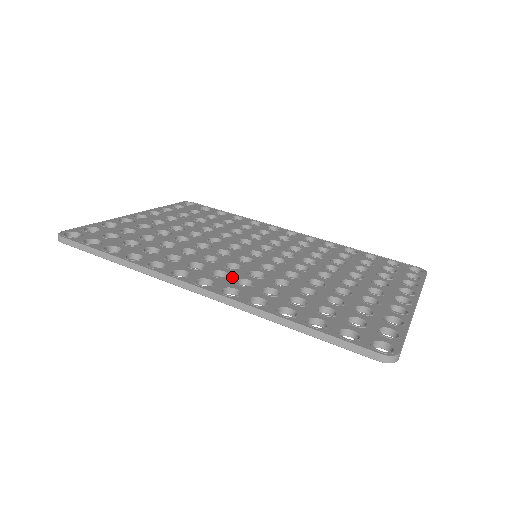
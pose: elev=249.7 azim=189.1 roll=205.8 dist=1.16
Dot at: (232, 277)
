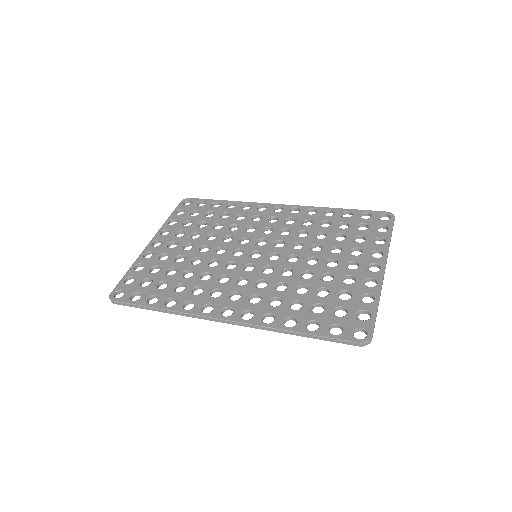
Dot at: (244, 296)
